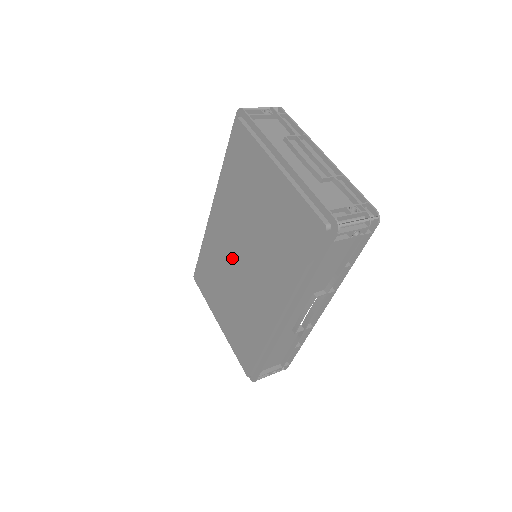
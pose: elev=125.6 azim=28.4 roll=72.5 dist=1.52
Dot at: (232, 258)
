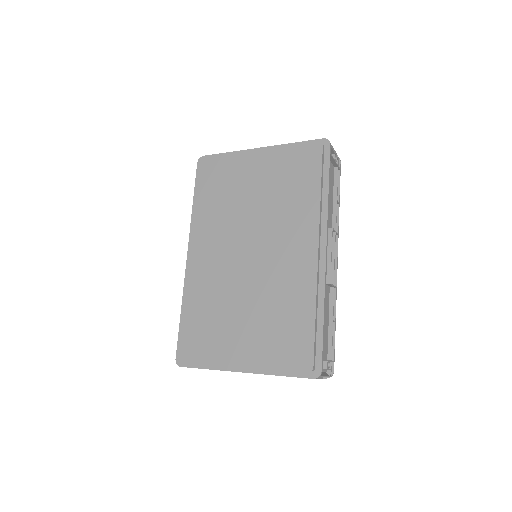
Dot at: (235, 266)
